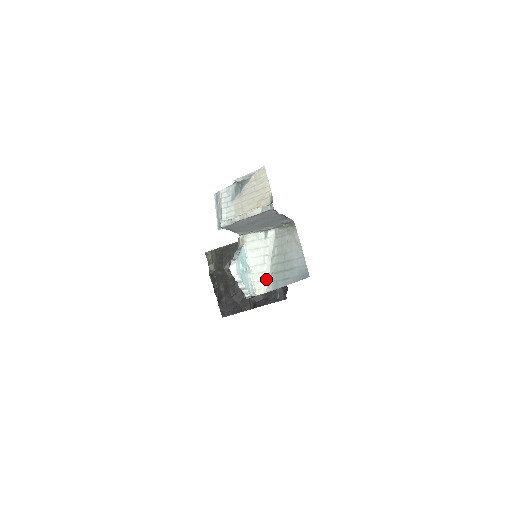
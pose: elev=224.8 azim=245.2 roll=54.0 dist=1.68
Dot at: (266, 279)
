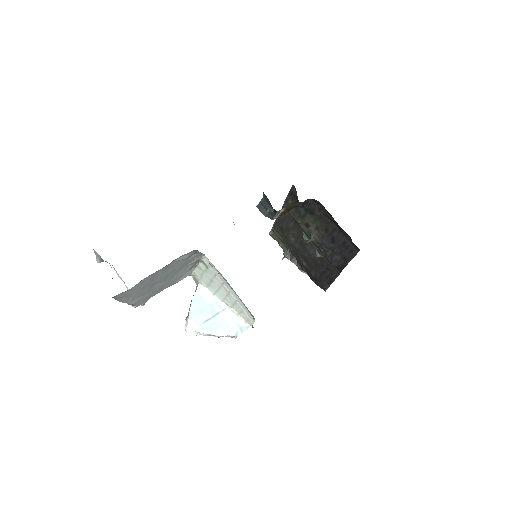
Dot at: (243, 307)
